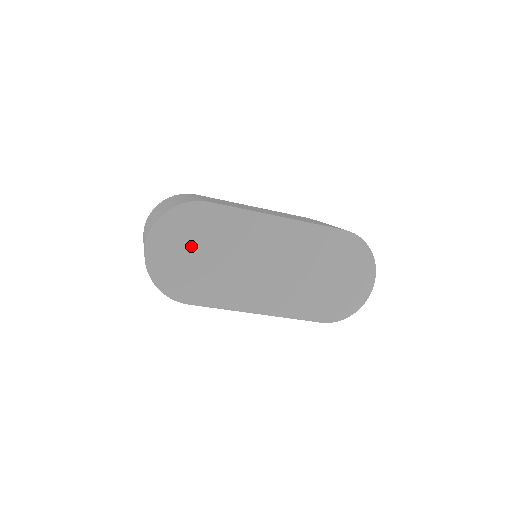
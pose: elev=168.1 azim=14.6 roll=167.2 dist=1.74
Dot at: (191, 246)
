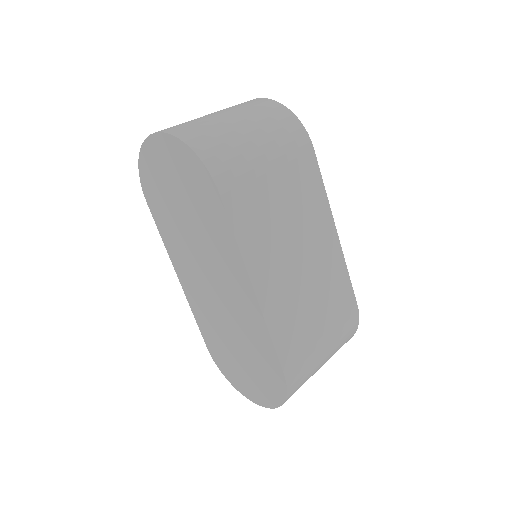
Dot at: (180, 188)
